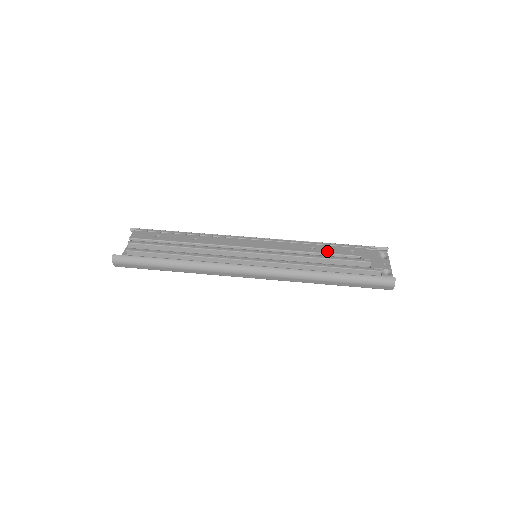
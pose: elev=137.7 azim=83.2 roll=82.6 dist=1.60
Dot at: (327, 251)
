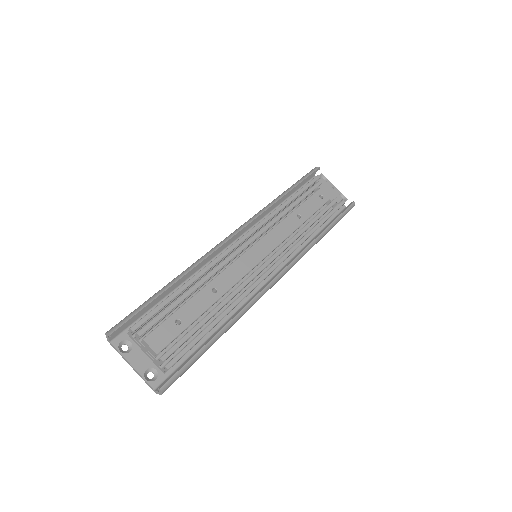
Dot at: (310, 212)
